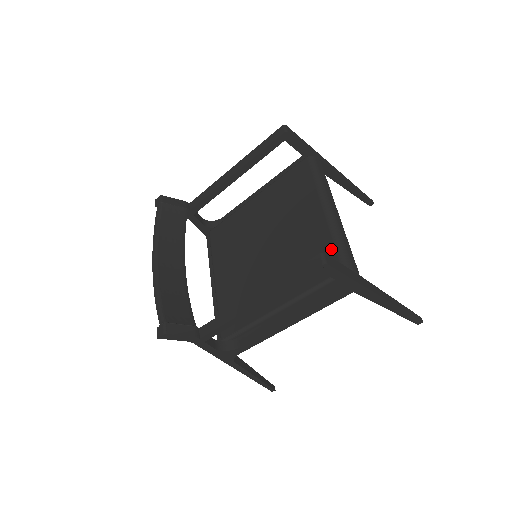
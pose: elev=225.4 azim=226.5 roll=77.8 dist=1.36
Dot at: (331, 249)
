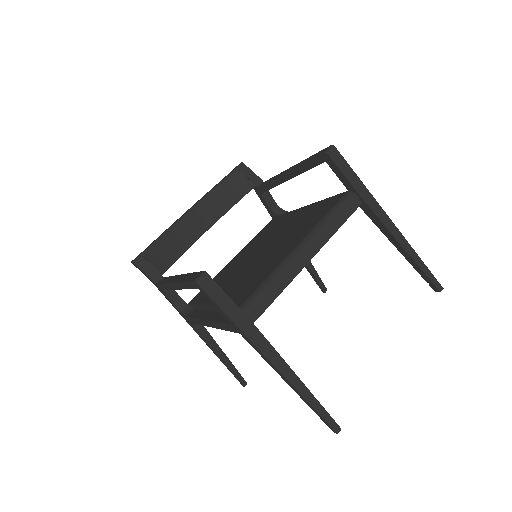
Dot at: (258, 283)
